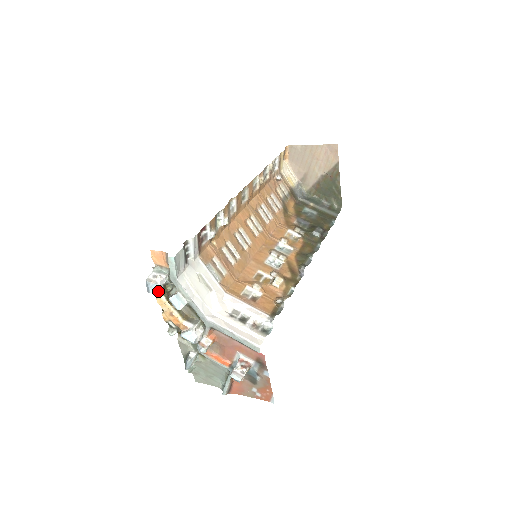
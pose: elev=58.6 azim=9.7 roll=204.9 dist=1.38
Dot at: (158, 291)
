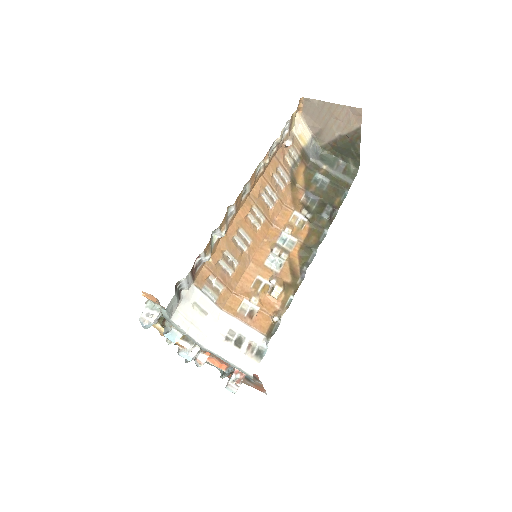
Dot at: occluded
